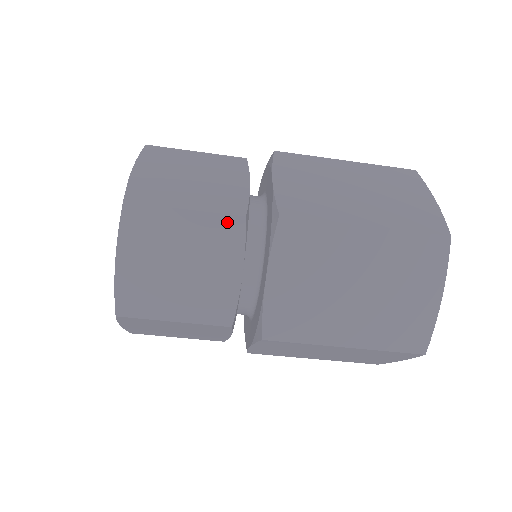
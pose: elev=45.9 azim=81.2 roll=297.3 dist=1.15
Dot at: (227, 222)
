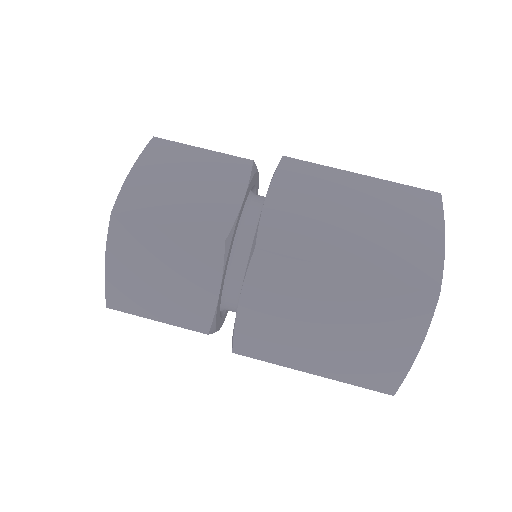
Dot at: (236, 161)
